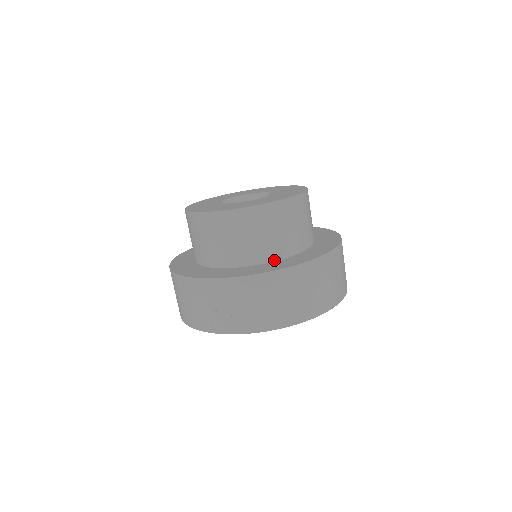
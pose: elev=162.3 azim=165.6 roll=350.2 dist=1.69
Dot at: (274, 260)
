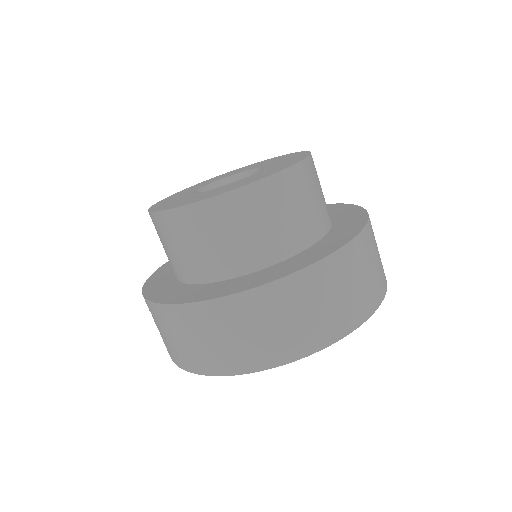
Dot at: (204, 282)
